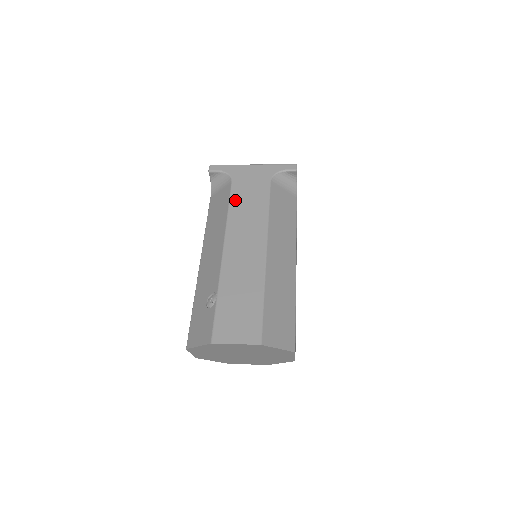
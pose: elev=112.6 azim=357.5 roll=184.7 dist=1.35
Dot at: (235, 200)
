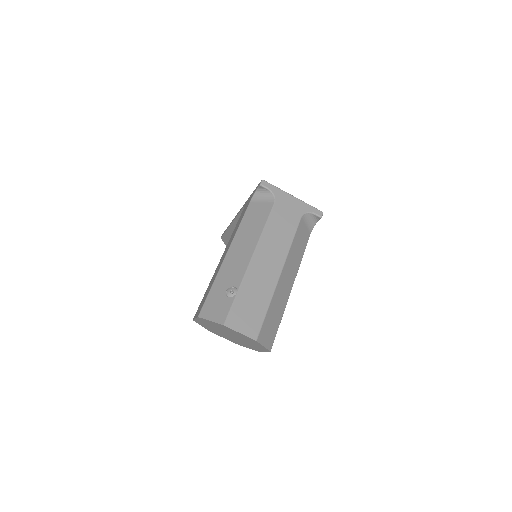
Dot at: (272, 220)
